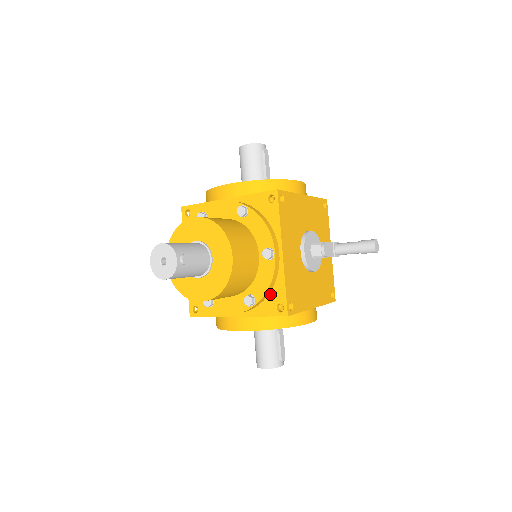
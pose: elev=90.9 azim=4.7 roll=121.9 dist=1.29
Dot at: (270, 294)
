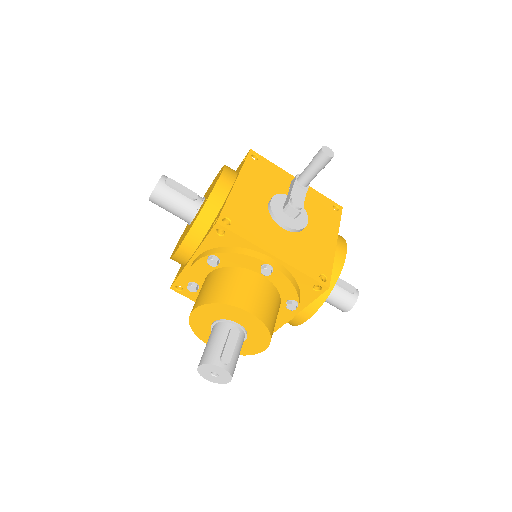
Dot at: (300, 286)
